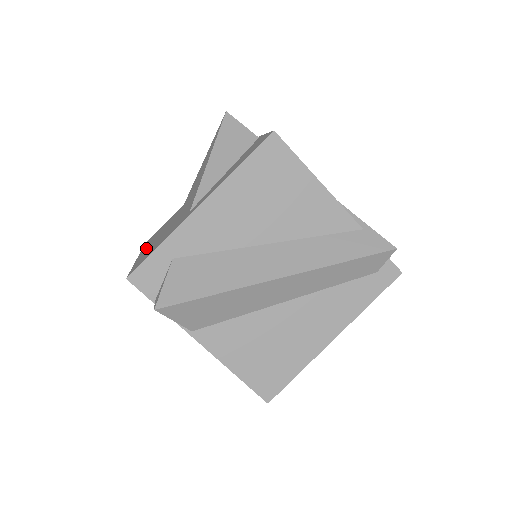
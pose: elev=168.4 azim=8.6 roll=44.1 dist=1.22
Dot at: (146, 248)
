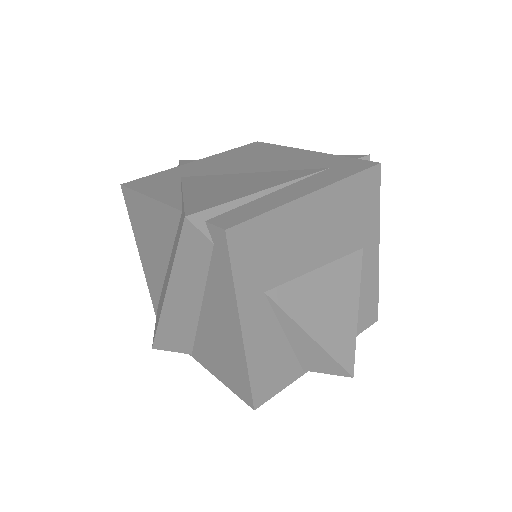
Dot at: occluded
